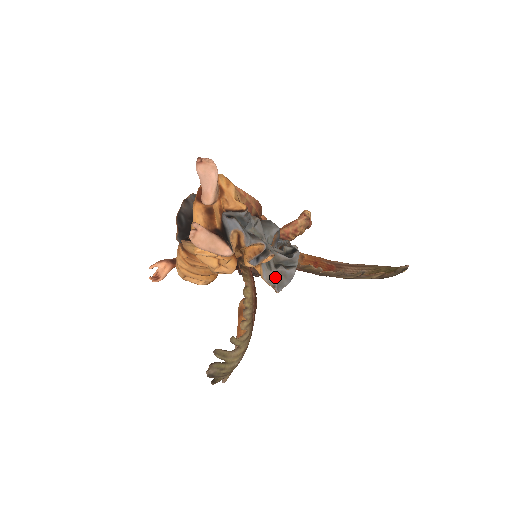
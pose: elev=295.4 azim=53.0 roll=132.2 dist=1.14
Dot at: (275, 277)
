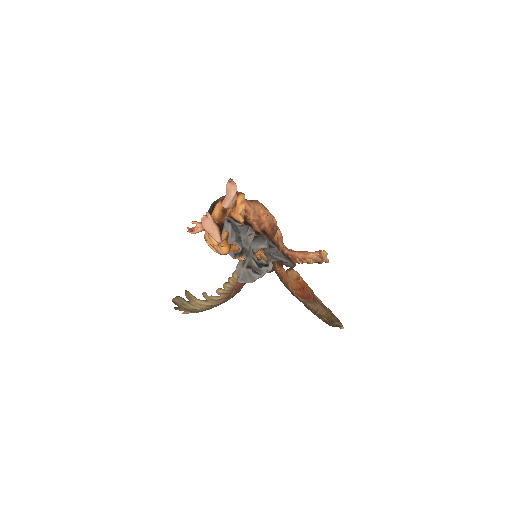
Dot at: (243, 273)
